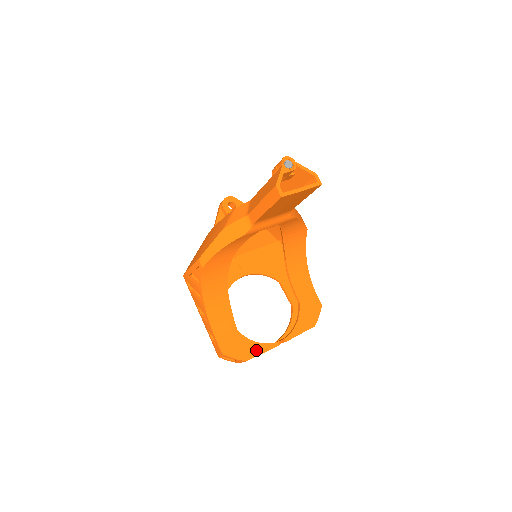
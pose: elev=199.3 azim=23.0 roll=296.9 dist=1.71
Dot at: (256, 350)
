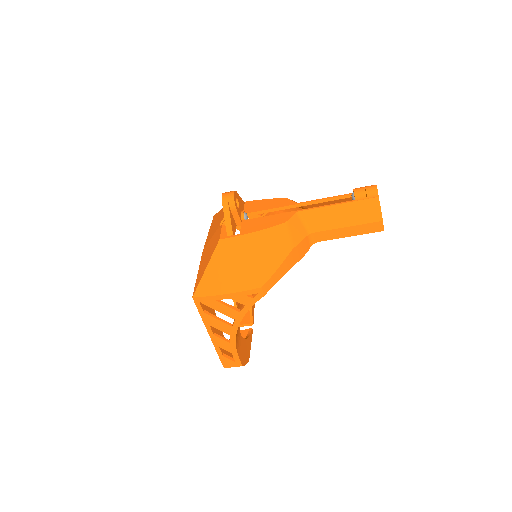
Dot at: (249, 346)
